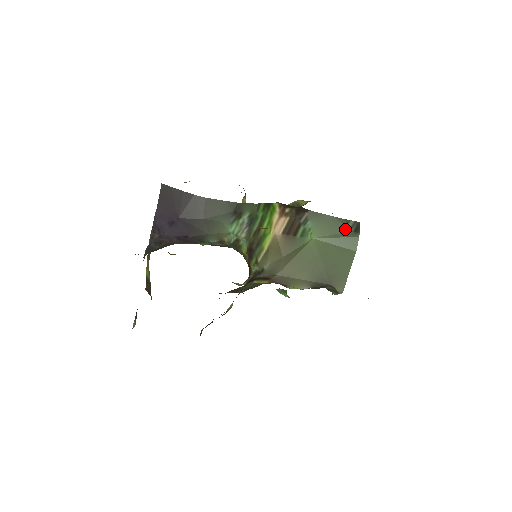
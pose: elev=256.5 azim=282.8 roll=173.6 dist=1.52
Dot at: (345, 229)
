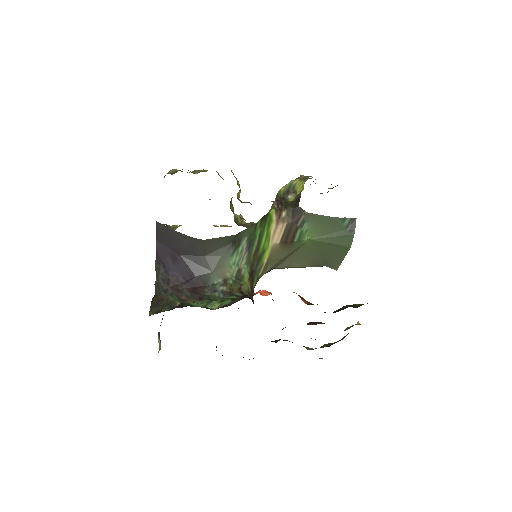
Dot at: (341, 228)
